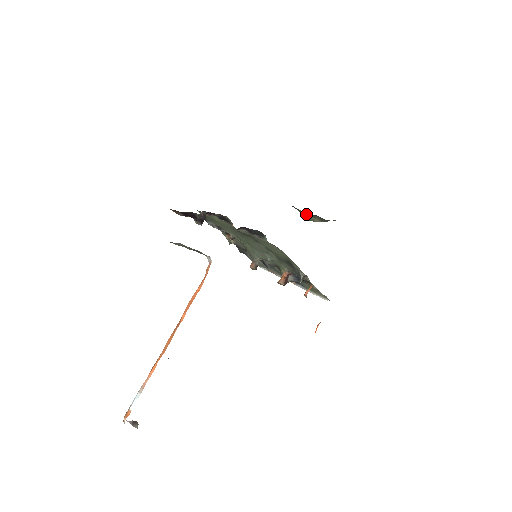
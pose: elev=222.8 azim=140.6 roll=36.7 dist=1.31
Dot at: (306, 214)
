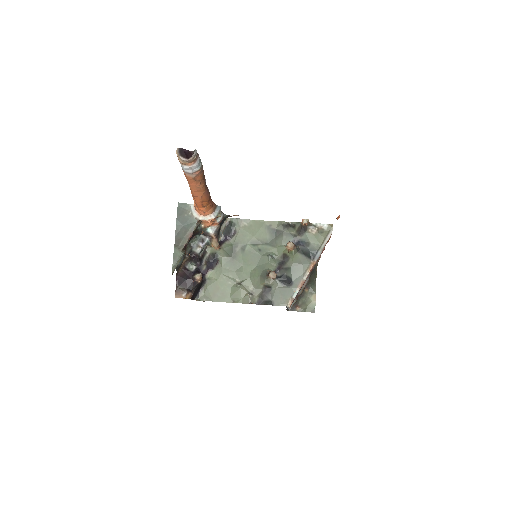
Dot at: (304, 306)
